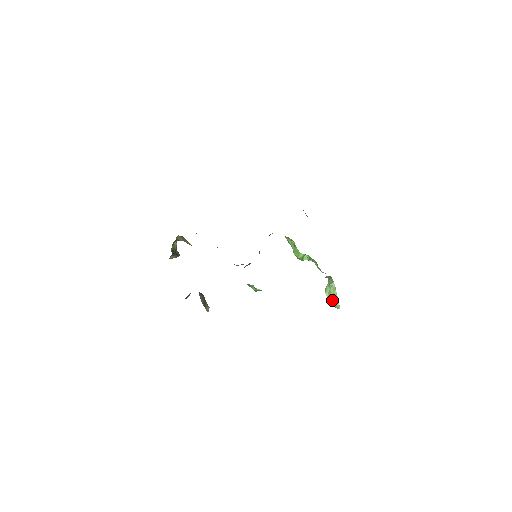
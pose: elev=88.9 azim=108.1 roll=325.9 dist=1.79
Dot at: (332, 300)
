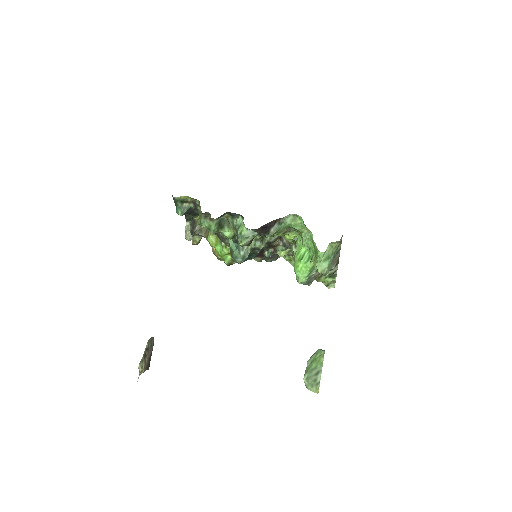
Dot at: (312, 371)
